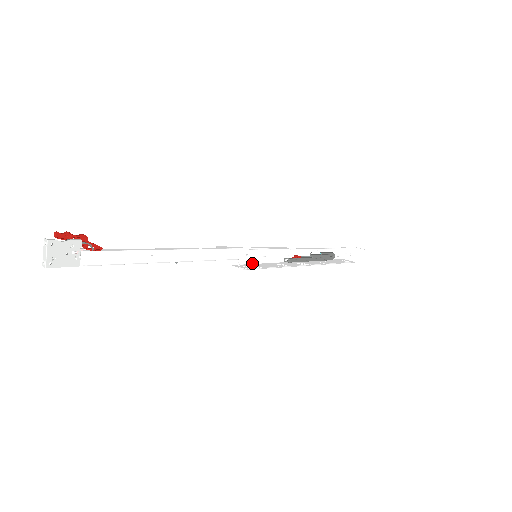
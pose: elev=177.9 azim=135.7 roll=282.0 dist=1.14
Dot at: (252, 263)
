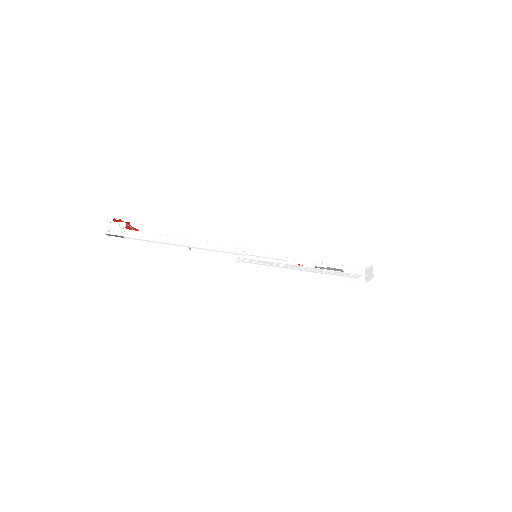
Dot at: (256, 263)
